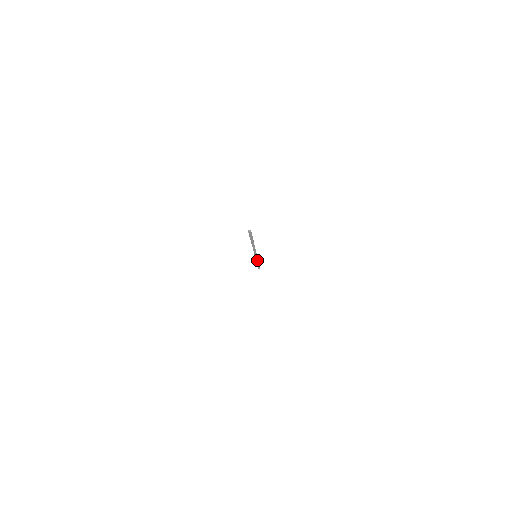
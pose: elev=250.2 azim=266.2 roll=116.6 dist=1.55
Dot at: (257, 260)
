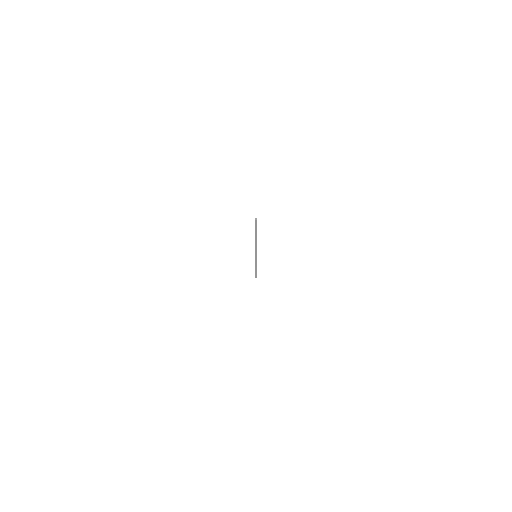
Dot at: (256, 262)
